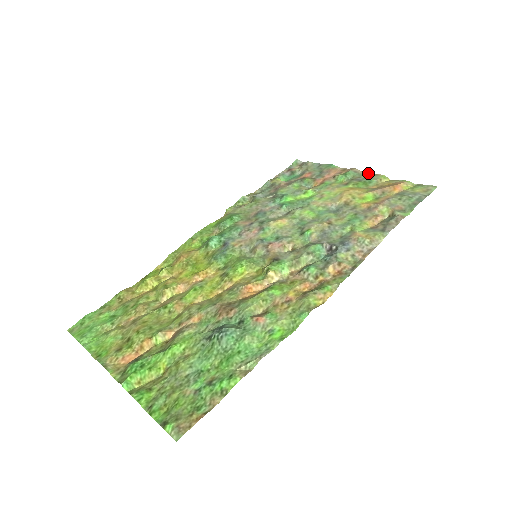
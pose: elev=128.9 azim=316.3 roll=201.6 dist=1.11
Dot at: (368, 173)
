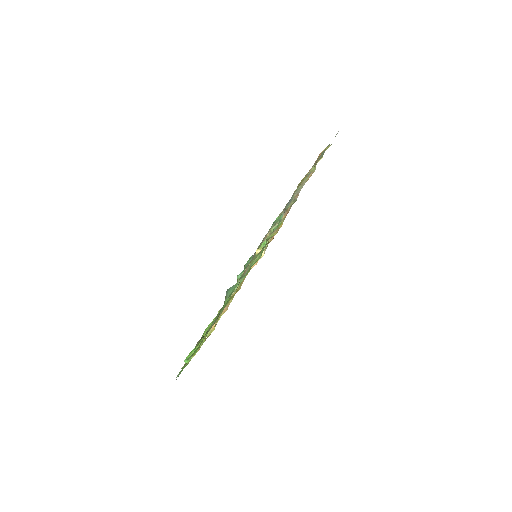
Dot at: occluded
